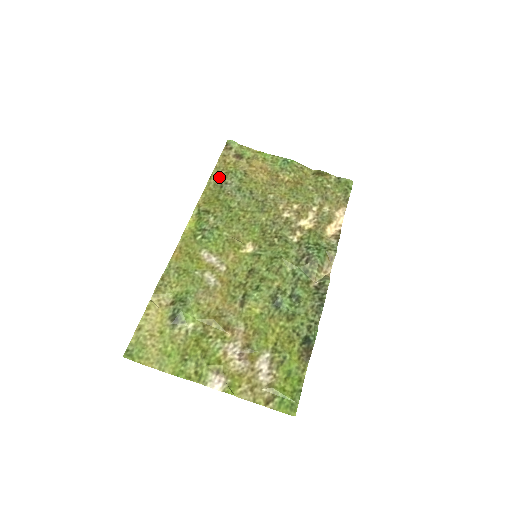
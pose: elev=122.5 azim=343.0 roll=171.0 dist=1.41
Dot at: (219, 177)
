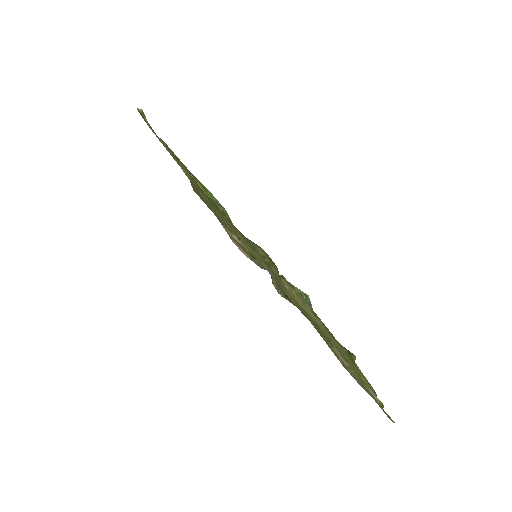
Dot at: (167, 147)
